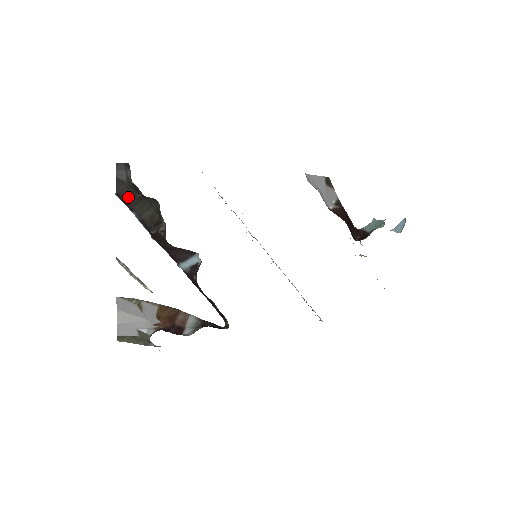
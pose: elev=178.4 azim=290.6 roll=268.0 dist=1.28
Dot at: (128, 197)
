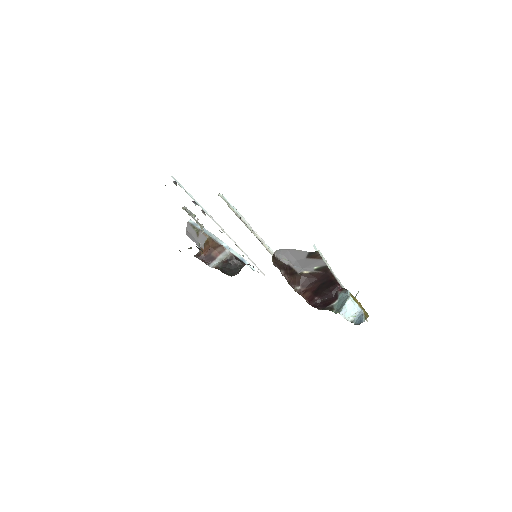
Dot at: occluded
